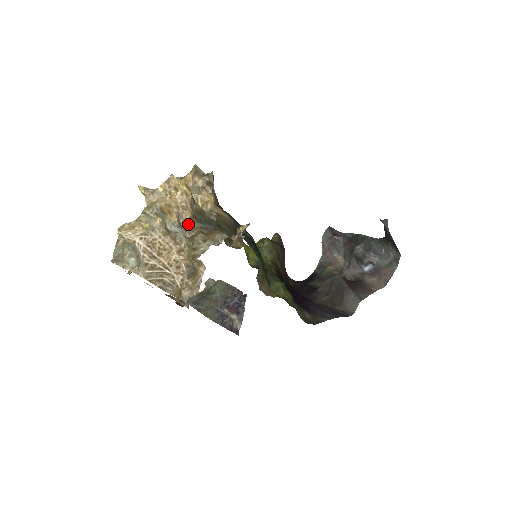
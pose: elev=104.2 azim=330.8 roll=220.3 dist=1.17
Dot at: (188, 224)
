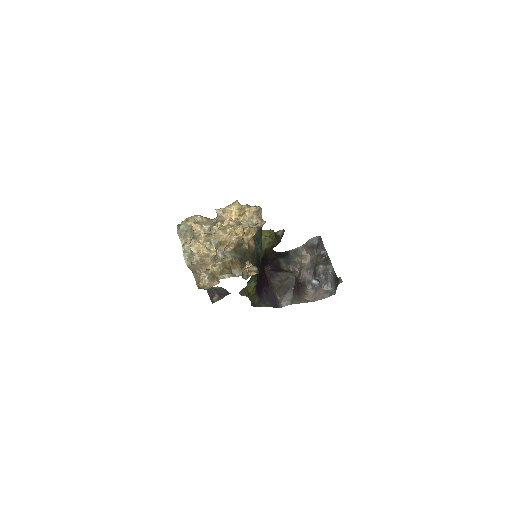
Dot at: (229, 251)
